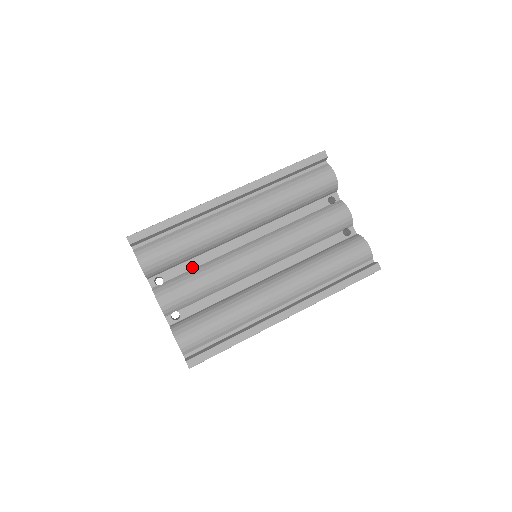
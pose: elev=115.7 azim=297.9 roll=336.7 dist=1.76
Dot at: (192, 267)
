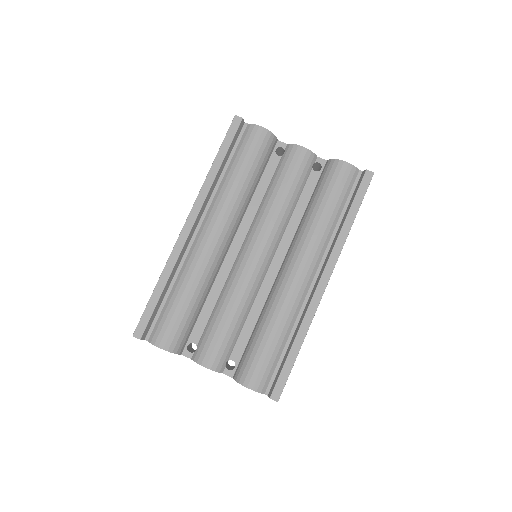
Dot at: (209, 313)
